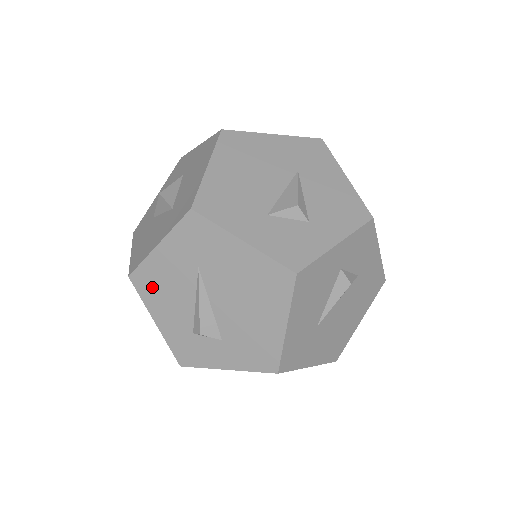
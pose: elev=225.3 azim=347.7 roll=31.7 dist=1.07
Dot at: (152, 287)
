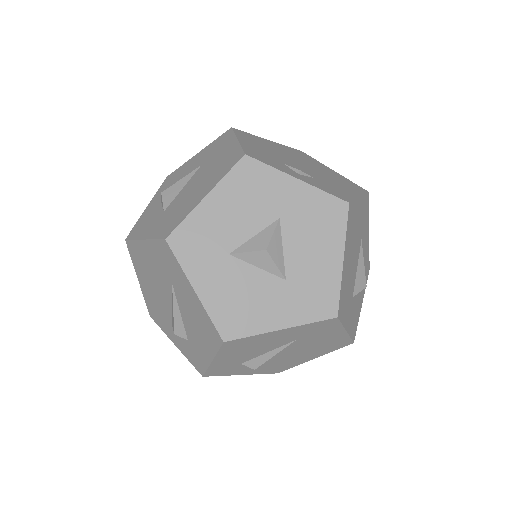
Dot at: (240, 347)
